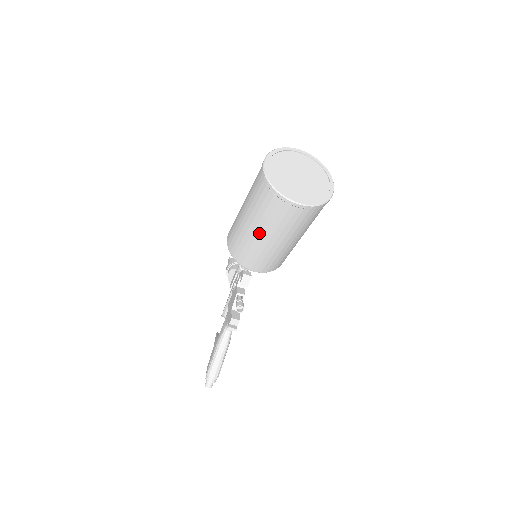
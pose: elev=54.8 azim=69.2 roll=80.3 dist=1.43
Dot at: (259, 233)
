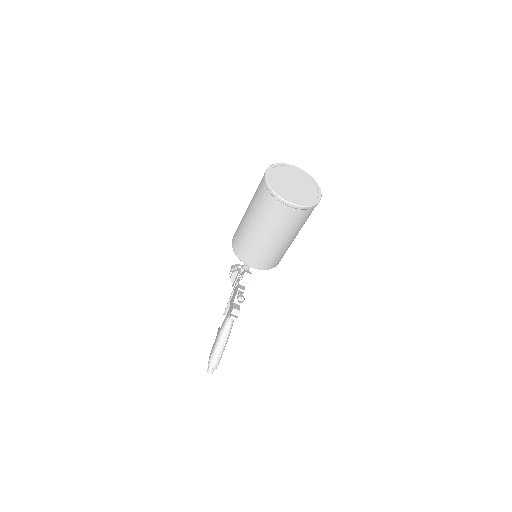
Dot at: (259, 231)
